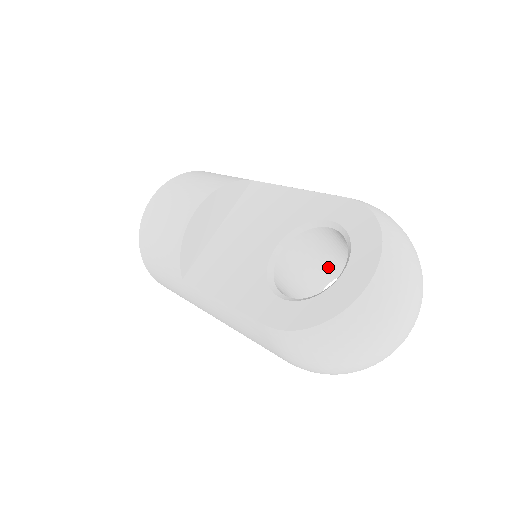
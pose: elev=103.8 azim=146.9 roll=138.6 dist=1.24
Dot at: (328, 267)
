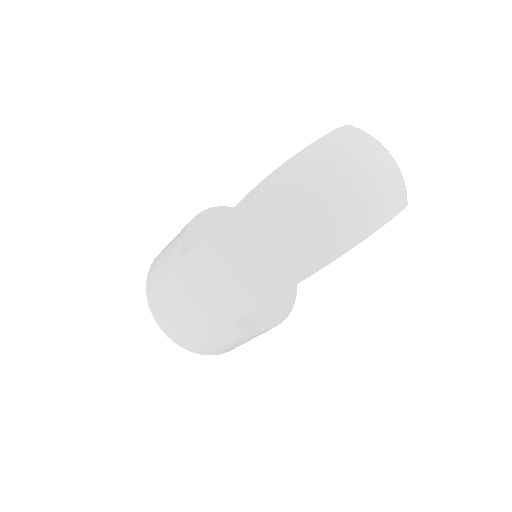
Dot at: occluded
